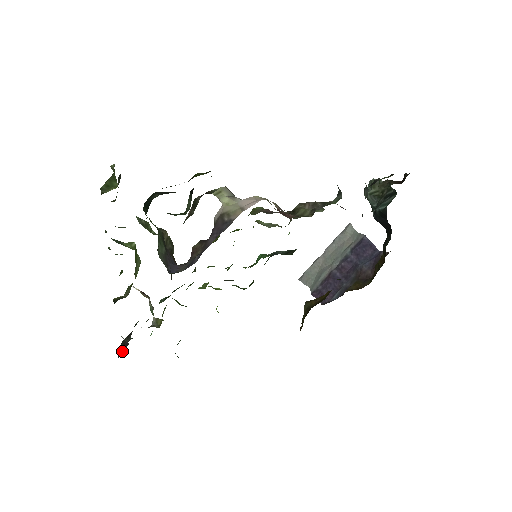
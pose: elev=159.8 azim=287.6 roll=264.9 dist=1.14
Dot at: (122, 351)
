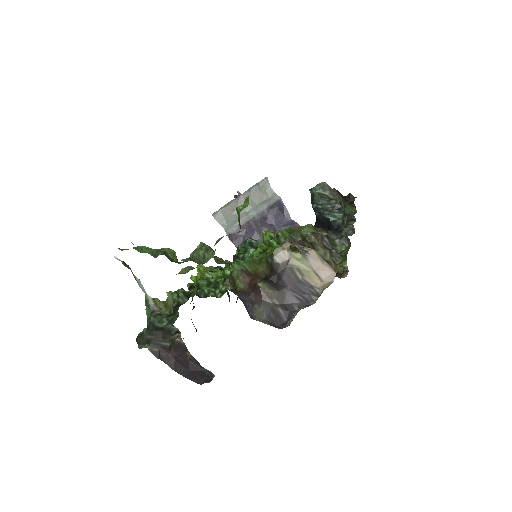
Dot at: (173, 361)
